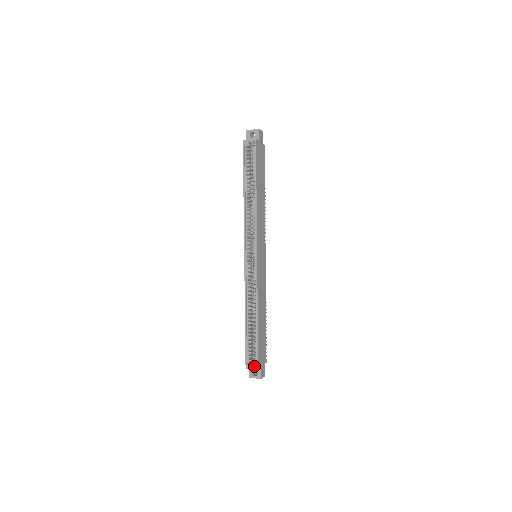
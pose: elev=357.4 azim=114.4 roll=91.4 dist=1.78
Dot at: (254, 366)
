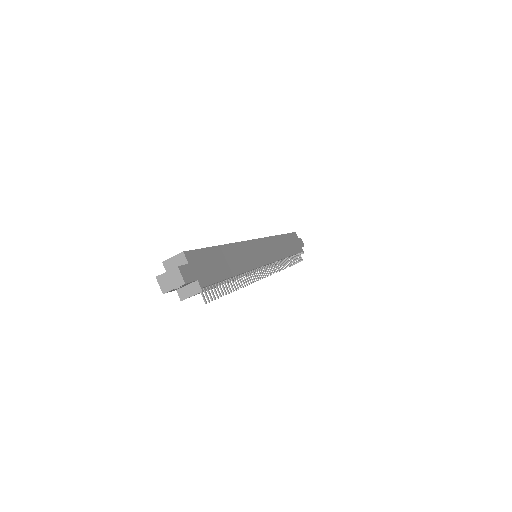
Dot at: (180, 254)
